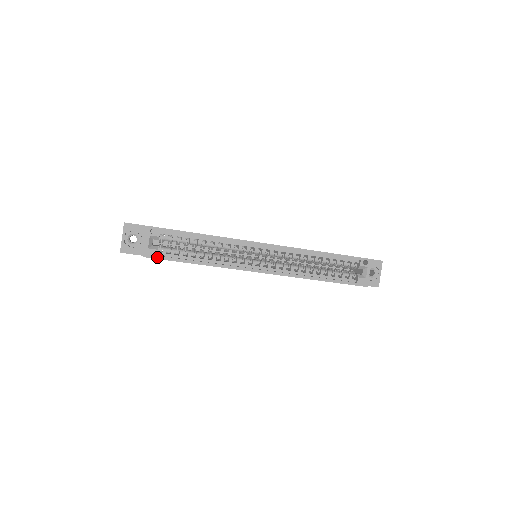
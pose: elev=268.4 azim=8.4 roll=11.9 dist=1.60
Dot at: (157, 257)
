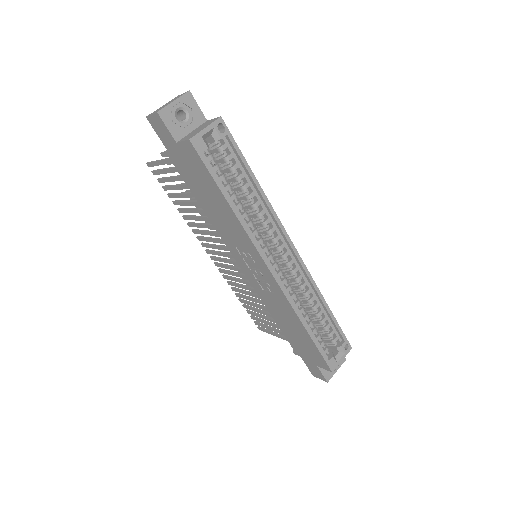
Dot at: (201, 155)
